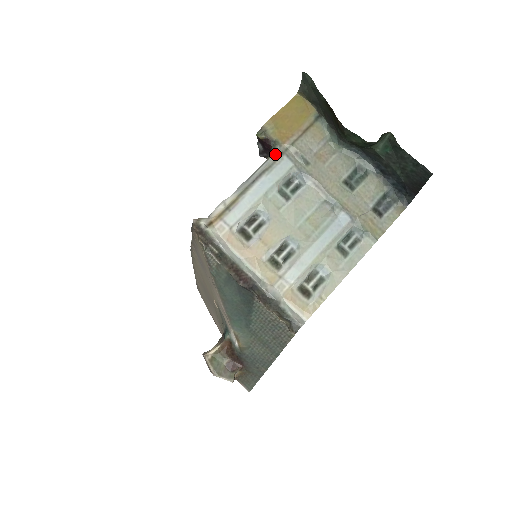
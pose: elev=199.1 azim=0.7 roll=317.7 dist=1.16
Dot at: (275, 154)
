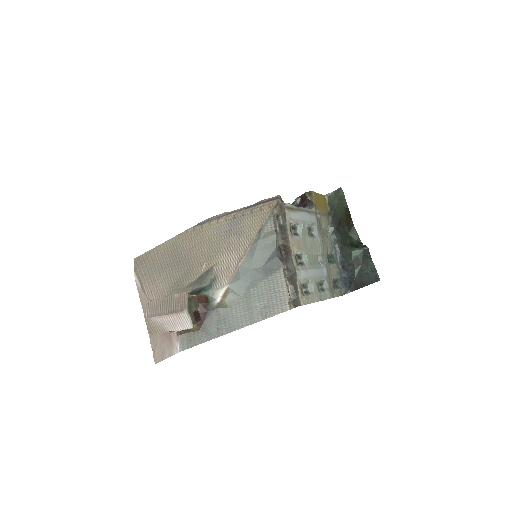
Dot at: (312, 209)
